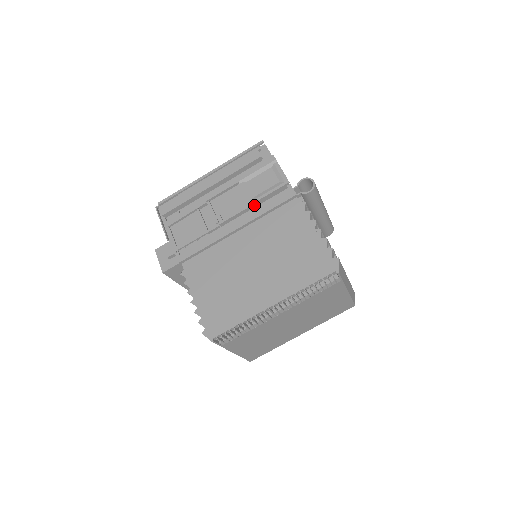
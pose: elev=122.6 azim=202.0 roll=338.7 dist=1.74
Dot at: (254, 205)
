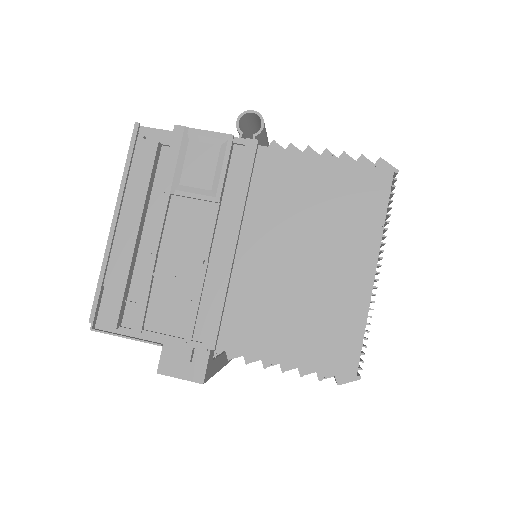
Dot at: (220, 200)
